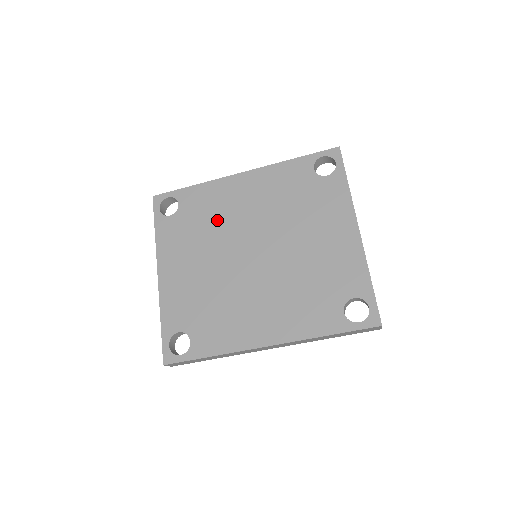
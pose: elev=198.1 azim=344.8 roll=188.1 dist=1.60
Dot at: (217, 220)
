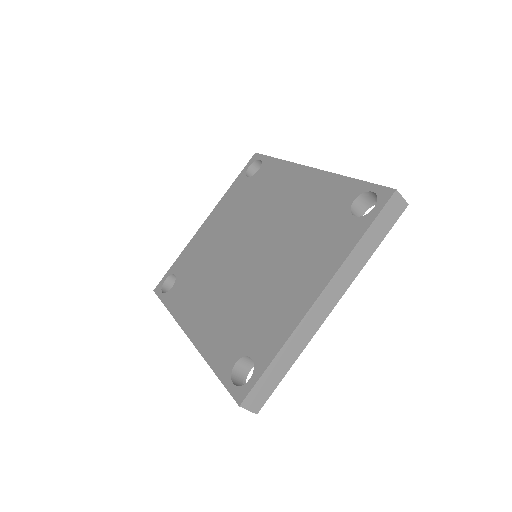
Dot at: (261, 202)
